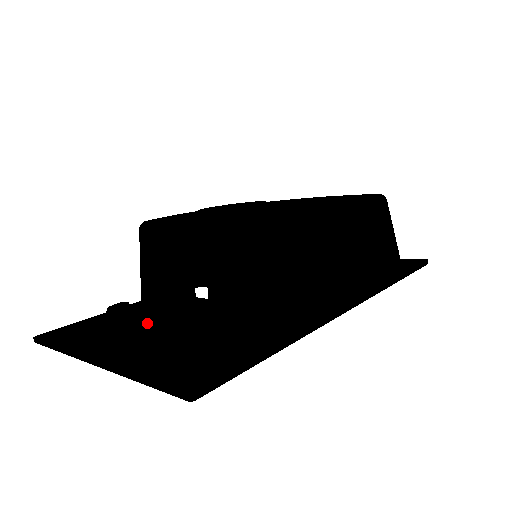
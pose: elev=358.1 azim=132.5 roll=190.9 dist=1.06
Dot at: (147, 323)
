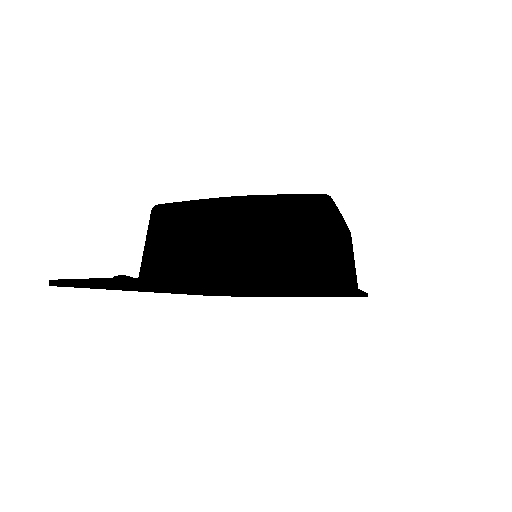
Dot at: occluded
